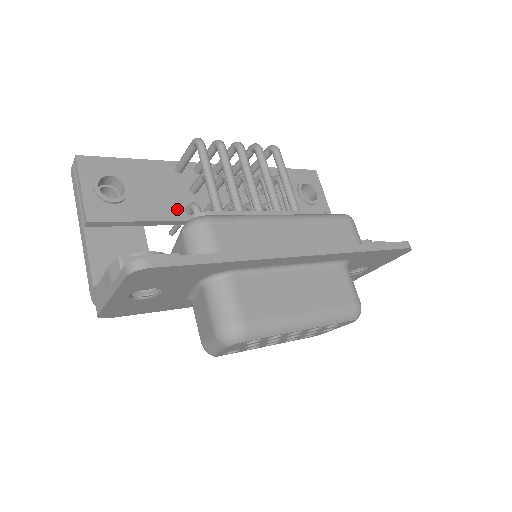
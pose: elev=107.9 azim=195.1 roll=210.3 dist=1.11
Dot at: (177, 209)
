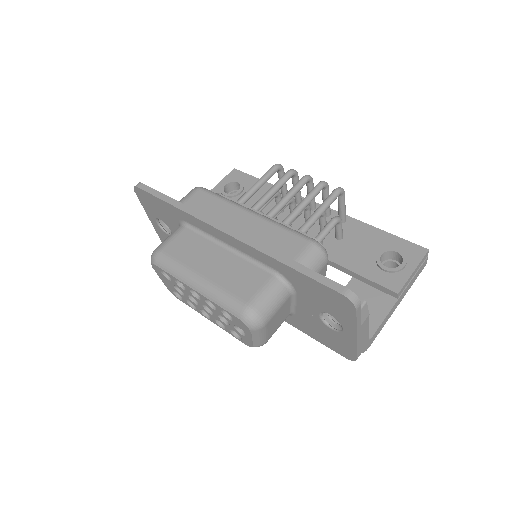
Dot at: occluded
